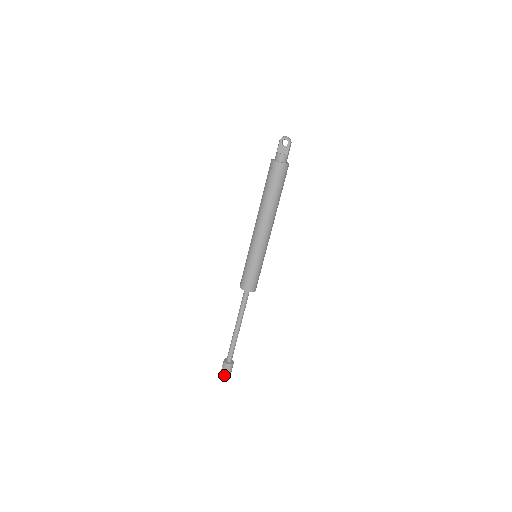
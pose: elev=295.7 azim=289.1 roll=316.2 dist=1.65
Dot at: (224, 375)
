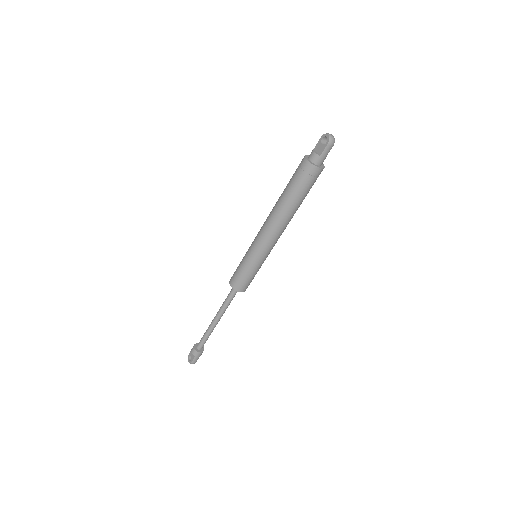
Dot at: occluded
